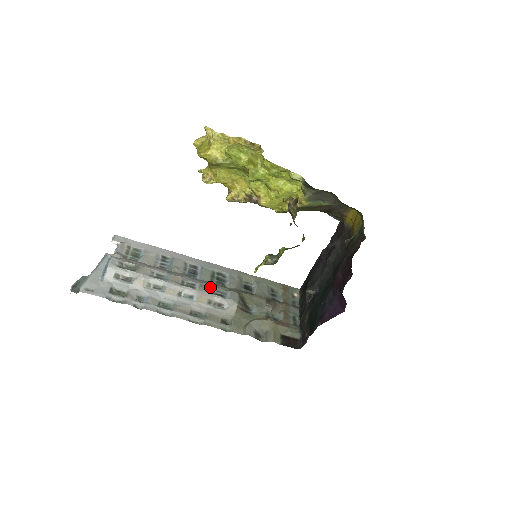
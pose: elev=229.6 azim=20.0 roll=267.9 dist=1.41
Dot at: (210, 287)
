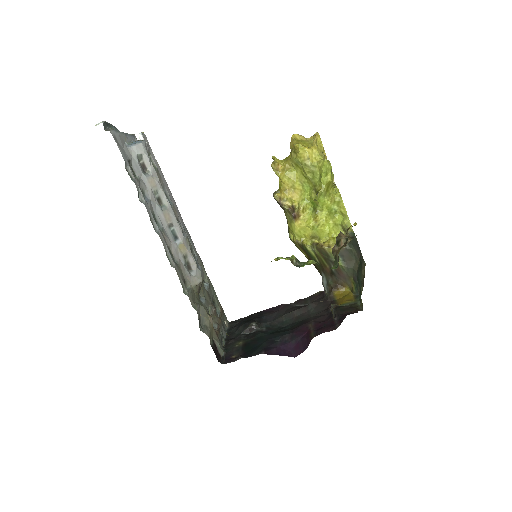
Dot at: occluded
